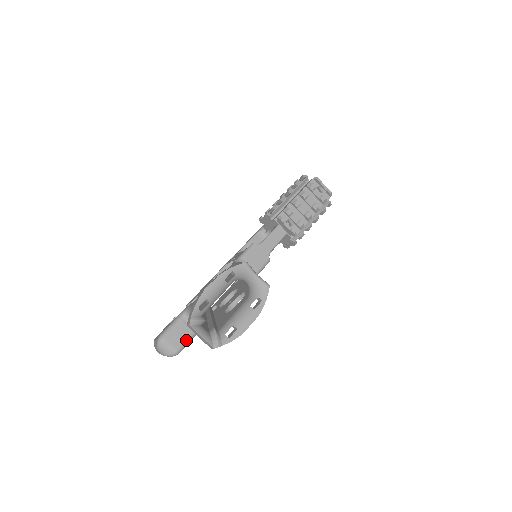
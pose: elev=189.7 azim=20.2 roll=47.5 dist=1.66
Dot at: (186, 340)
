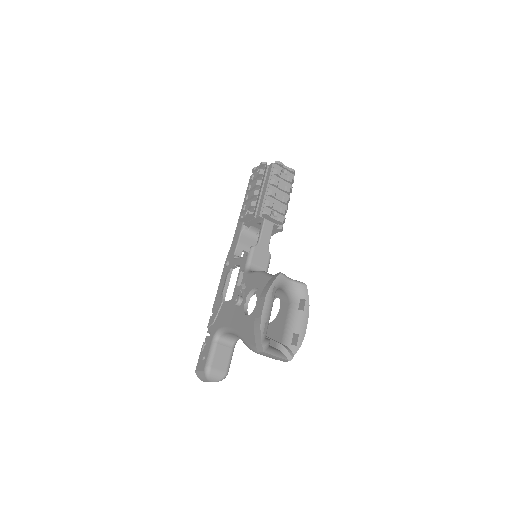
Dot at: (229, 359)
